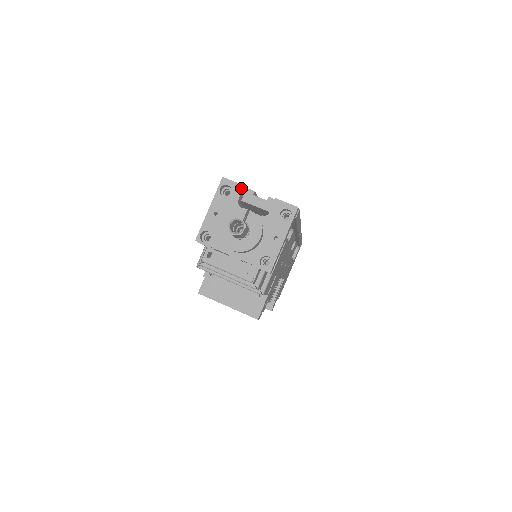
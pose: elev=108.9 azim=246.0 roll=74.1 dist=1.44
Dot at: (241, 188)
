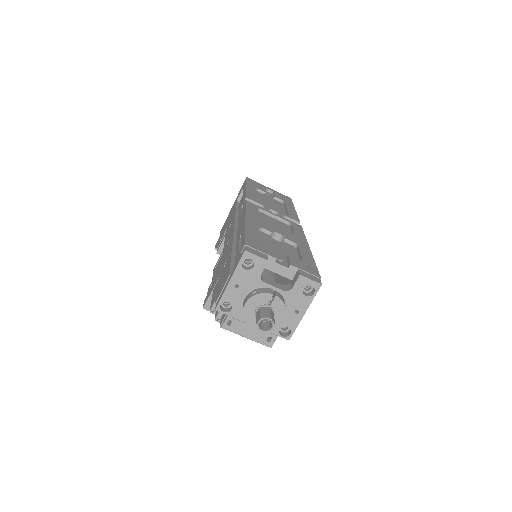
Dot at: (265, 263)
